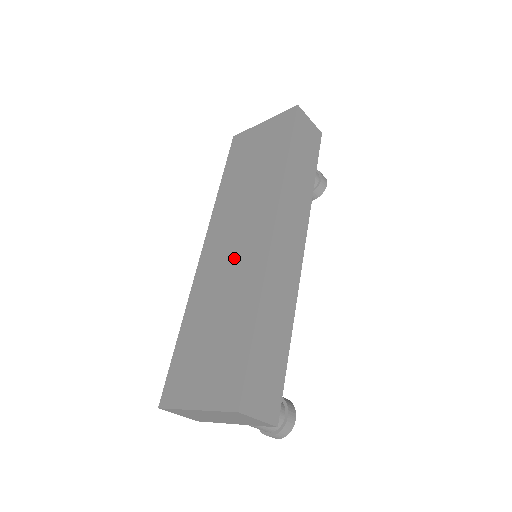
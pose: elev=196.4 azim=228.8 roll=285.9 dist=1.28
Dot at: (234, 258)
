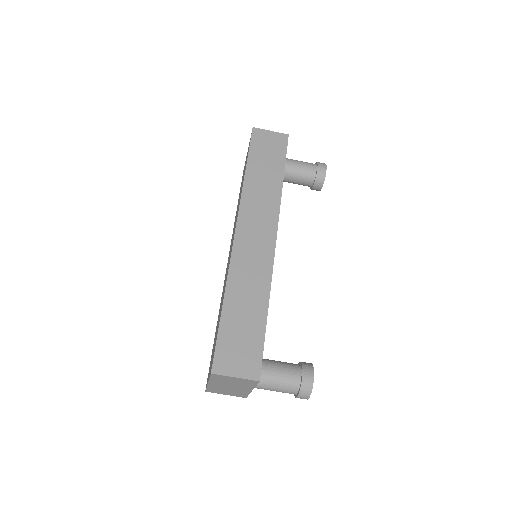
Dot at: occluded
